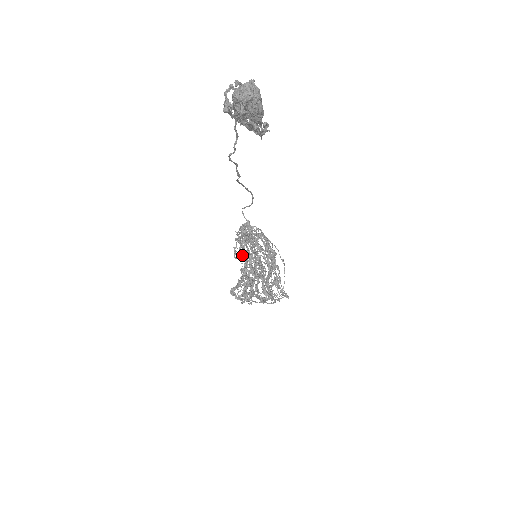
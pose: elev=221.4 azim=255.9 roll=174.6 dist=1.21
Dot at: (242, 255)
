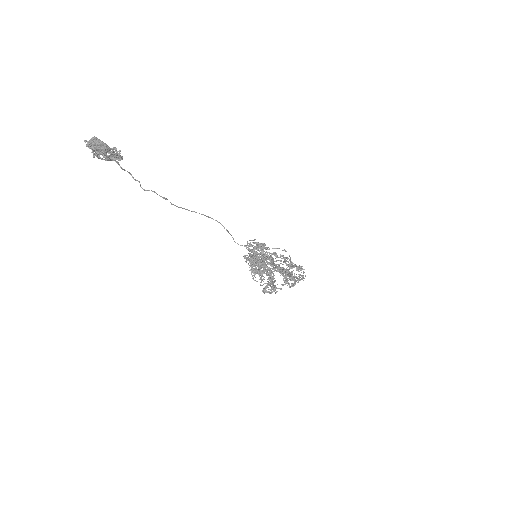
Dot at: occluded
